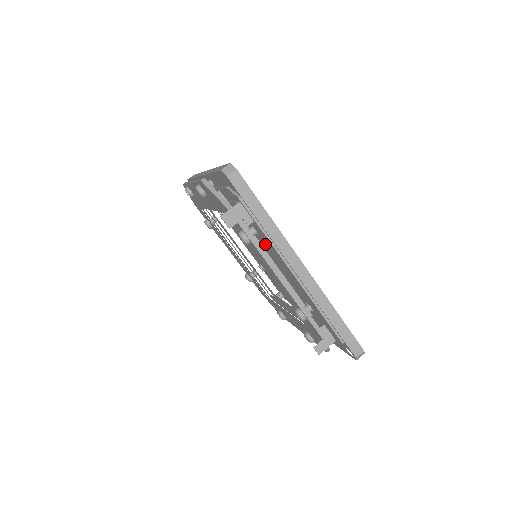
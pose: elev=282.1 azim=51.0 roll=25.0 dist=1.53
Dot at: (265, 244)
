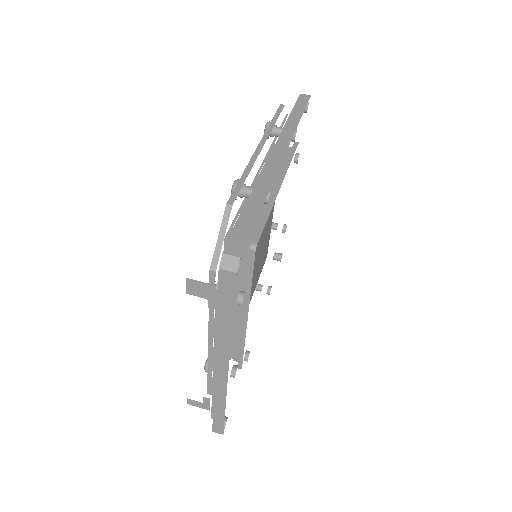
Dot at: occluded
